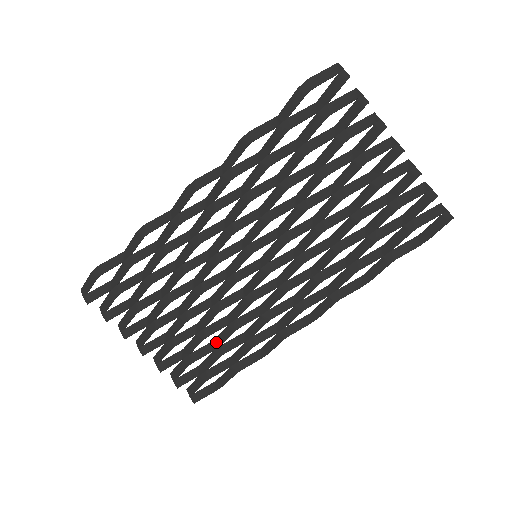
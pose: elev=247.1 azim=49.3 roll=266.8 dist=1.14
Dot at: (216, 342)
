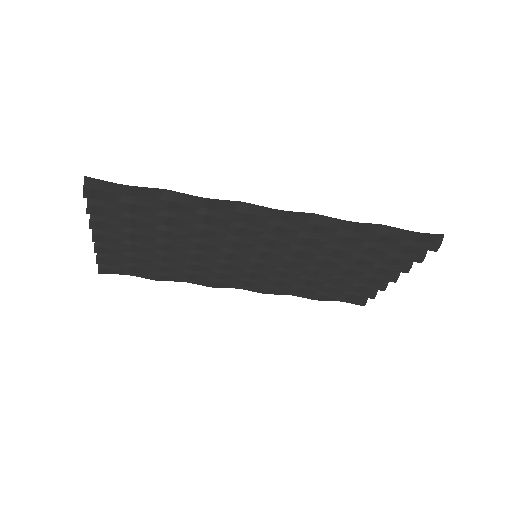
Dot at: occluded
